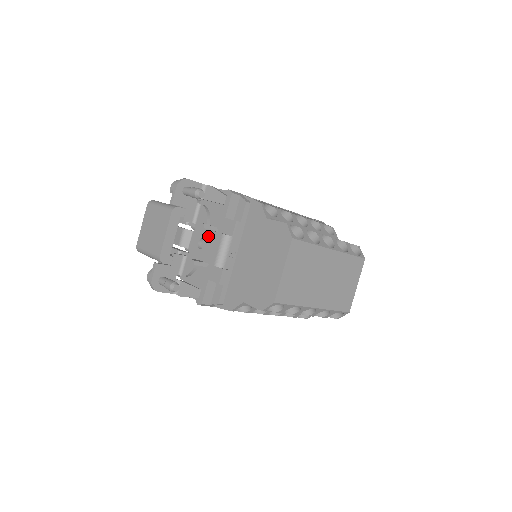
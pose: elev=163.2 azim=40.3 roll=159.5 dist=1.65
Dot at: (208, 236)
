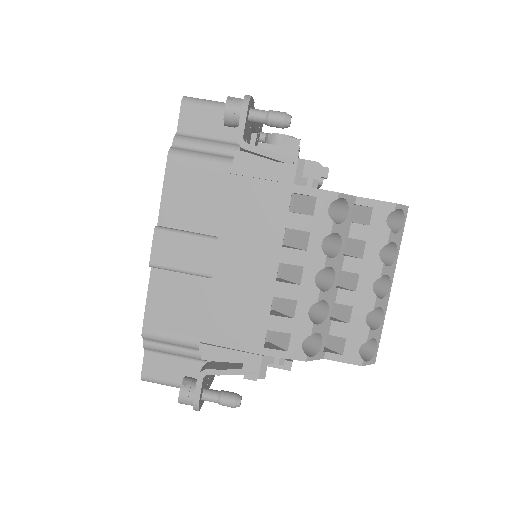
Dot at: occluded
